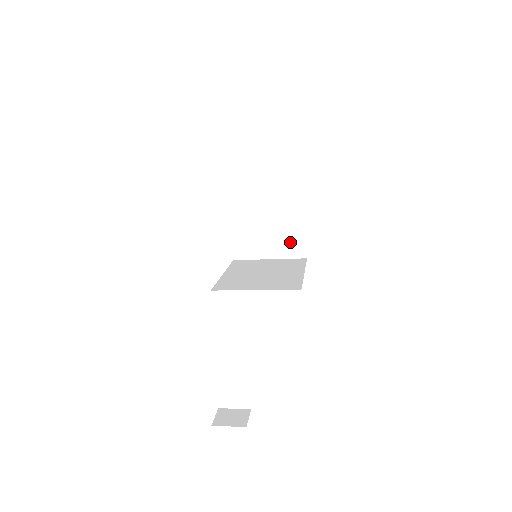
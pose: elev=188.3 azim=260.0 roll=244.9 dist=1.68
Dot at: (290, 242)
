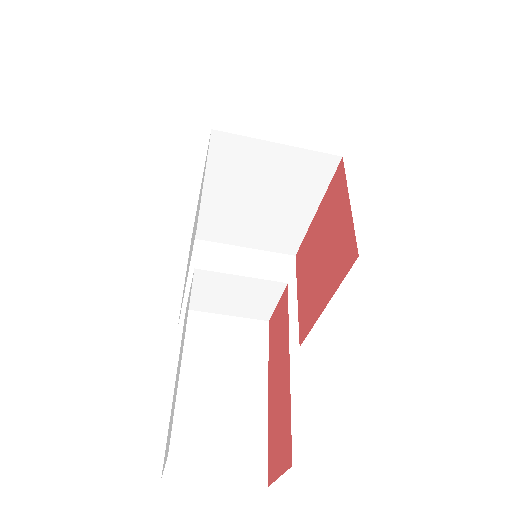
Dot at: occluded
